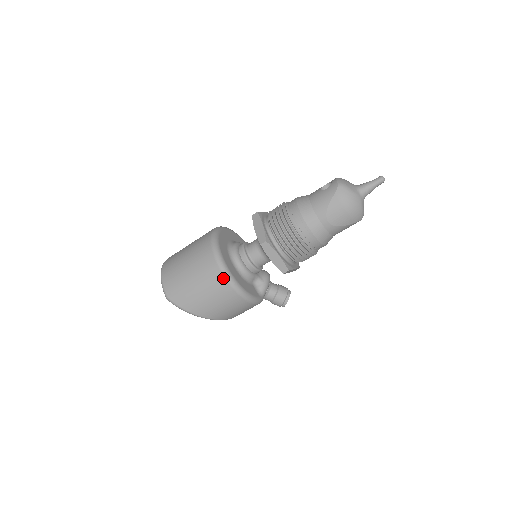
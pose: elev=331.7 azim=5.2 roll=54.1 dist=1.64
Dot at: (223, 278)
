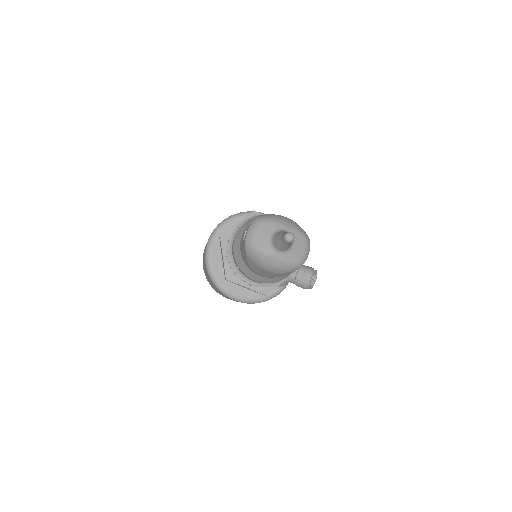
Dot at: (222, 293)
